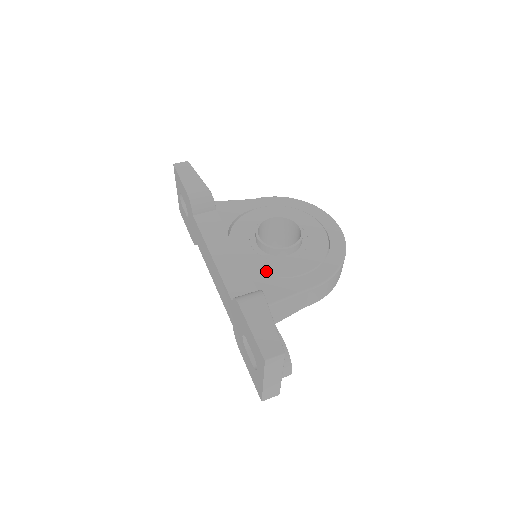
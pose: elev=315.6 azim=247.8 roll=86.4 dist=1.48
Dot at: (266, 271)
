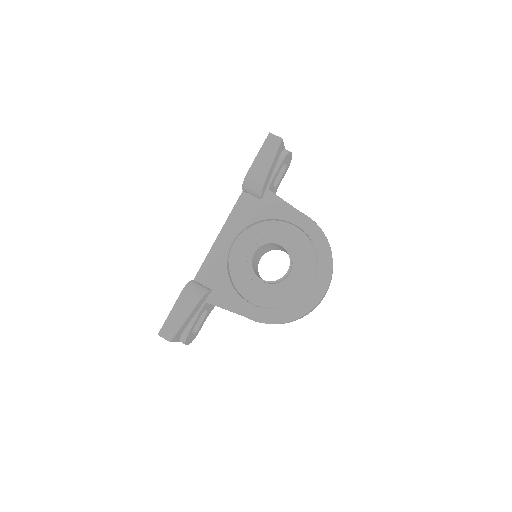
Dot at: (236, 278)
